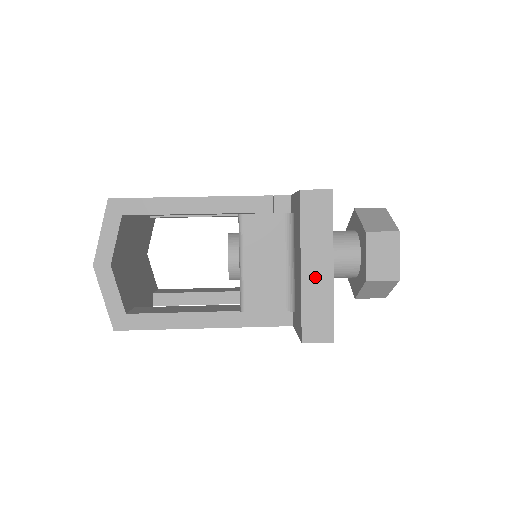
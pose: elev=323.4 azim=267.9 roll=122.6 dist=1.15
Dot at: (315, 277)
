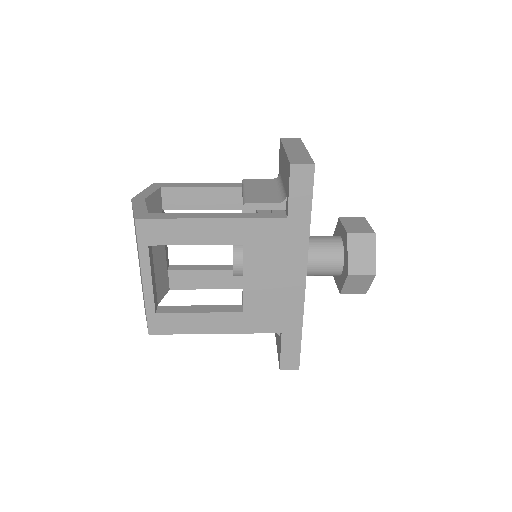
Dot at: (295, 151)
